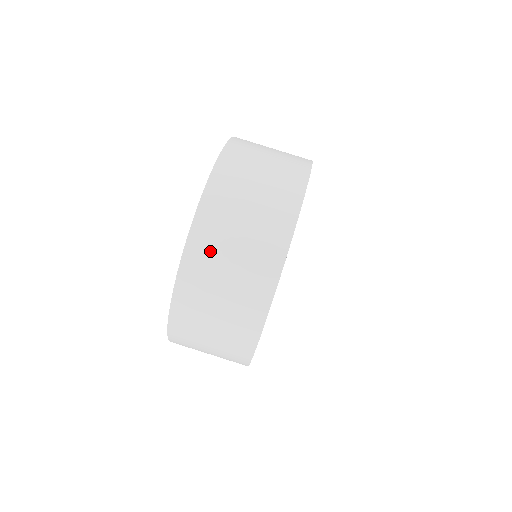
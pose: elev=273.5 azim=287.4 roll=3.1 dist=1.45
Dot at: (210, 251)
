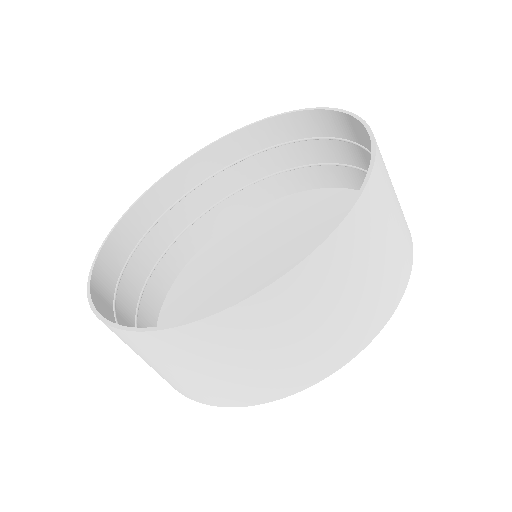
Dot at: (165, 354)
